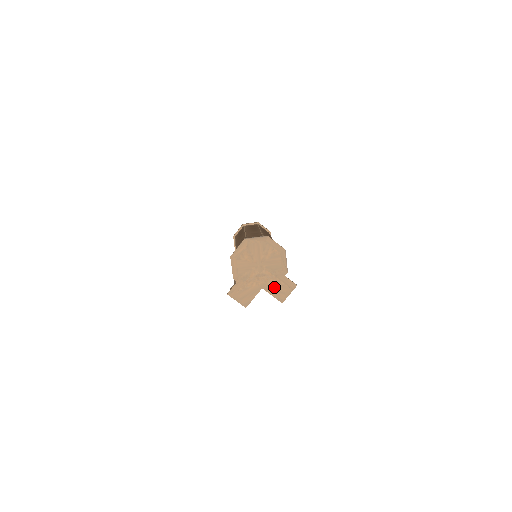
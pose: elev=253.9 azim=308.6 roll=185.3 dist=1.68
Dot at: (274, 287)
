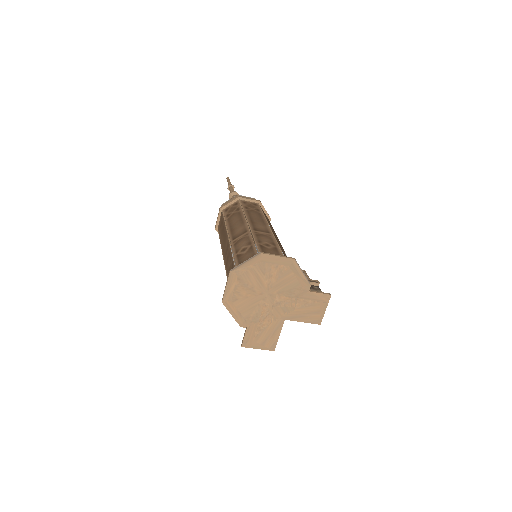
Dot at: (300, 311)
